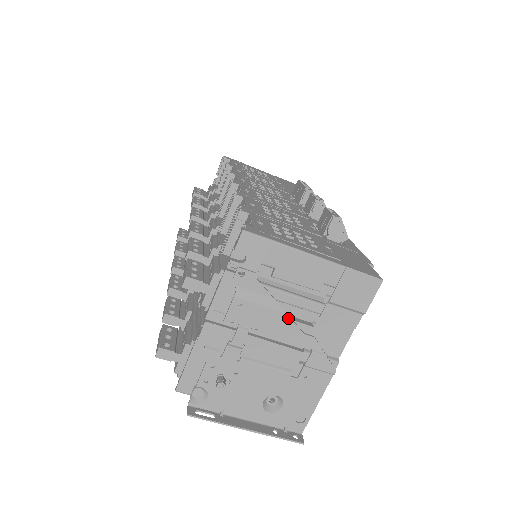
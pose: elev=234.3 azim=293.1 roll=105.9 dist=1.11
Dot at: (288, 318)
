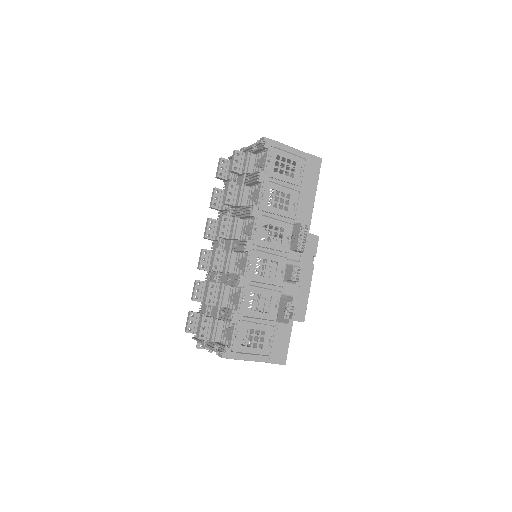
Dot at: occluded
